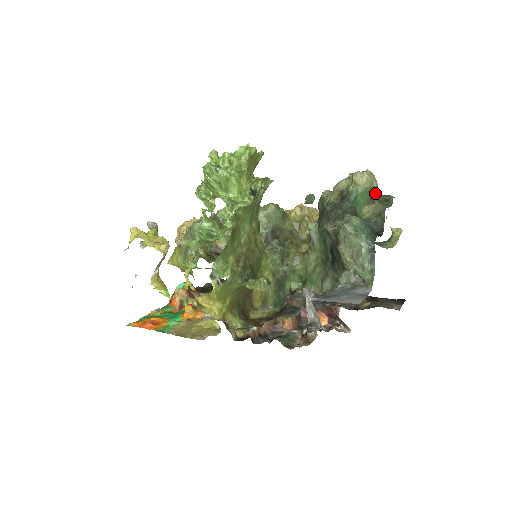
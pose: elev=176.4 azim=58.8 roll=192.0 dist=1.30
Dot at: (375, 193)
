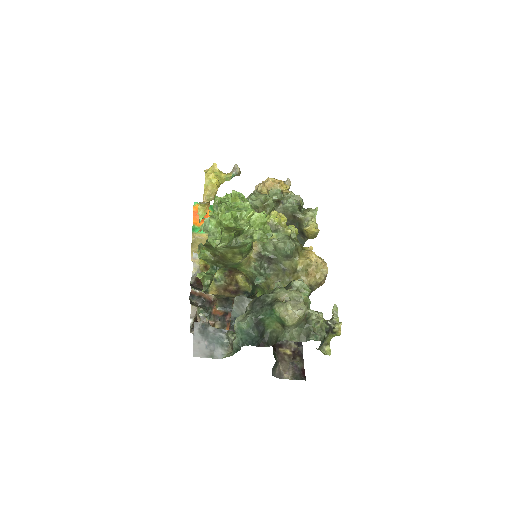
Dot at: (287, 326)
